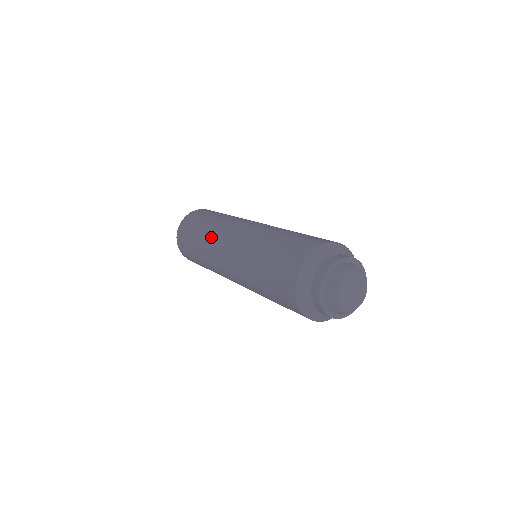
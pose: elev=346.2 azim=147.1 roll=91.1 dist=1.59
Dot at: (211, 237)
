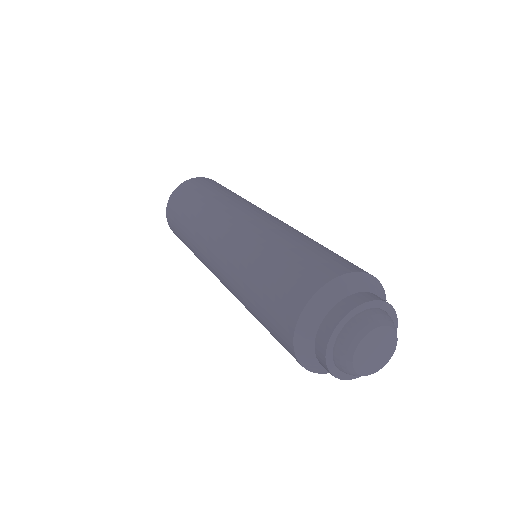
Dot at: (197, 253)
